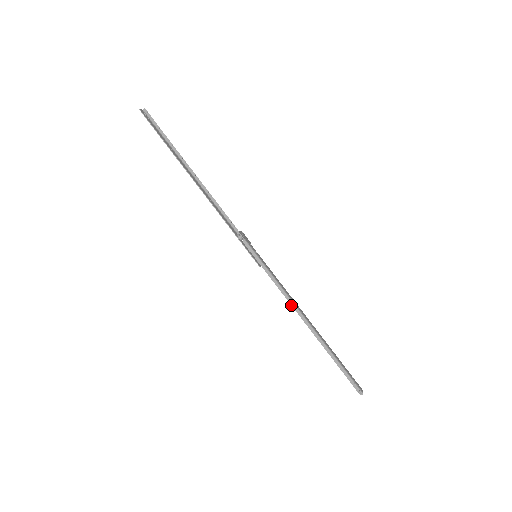
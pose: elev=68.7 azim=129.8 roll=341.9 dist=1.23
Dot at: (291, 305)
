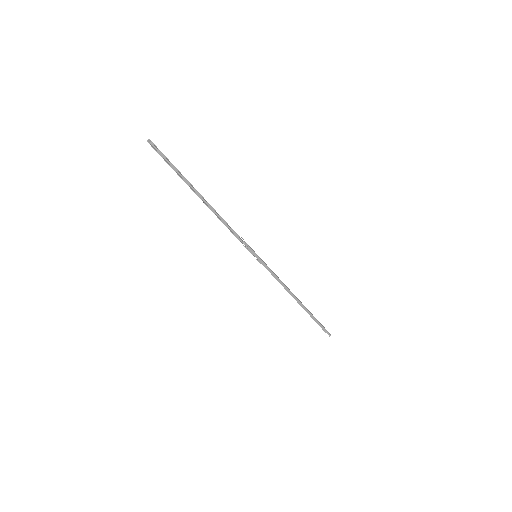
Dot at: occluded
